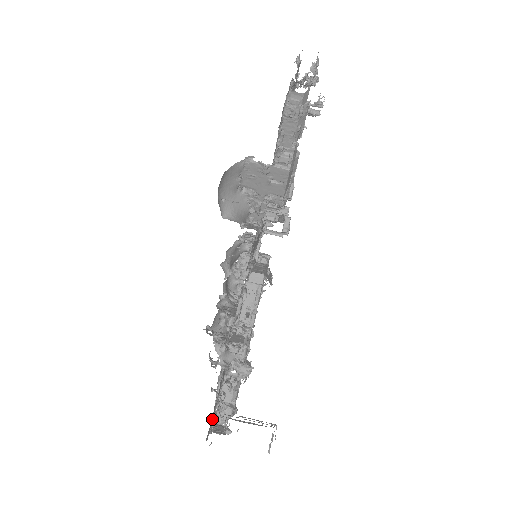
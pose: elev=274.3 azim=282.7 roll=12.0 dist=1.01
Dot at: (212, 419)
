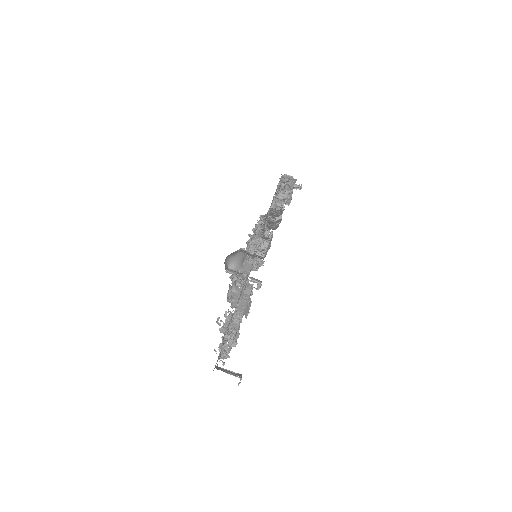
Dot at: occluded
